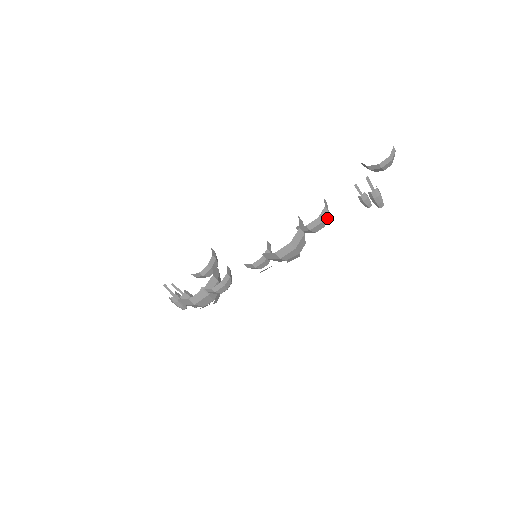
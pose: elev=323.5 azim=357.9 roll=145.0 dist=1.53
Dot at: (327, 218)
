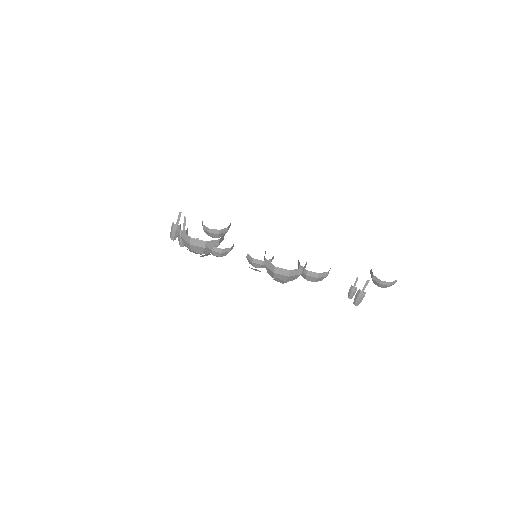
Dot at: (322, 279)
